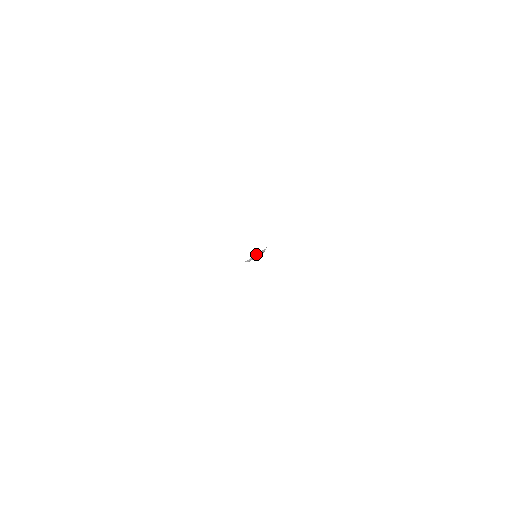
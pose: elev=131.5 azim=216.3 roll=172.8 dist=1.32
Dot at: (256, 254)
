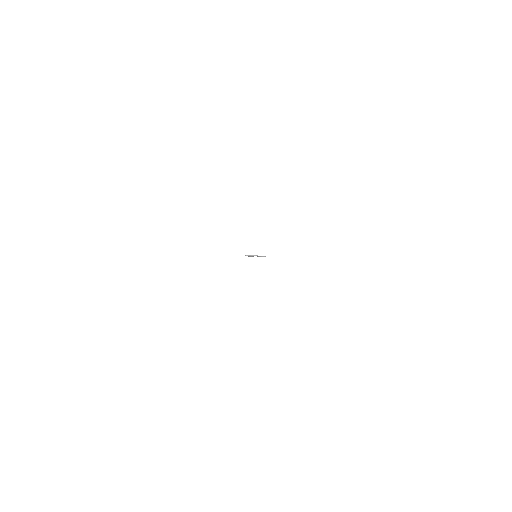
Dot at: (256, 255)
